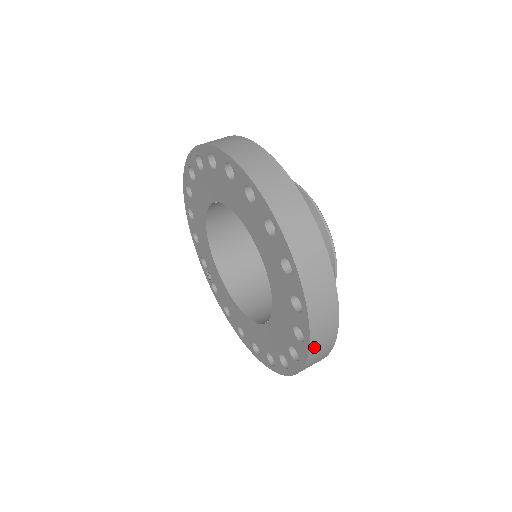
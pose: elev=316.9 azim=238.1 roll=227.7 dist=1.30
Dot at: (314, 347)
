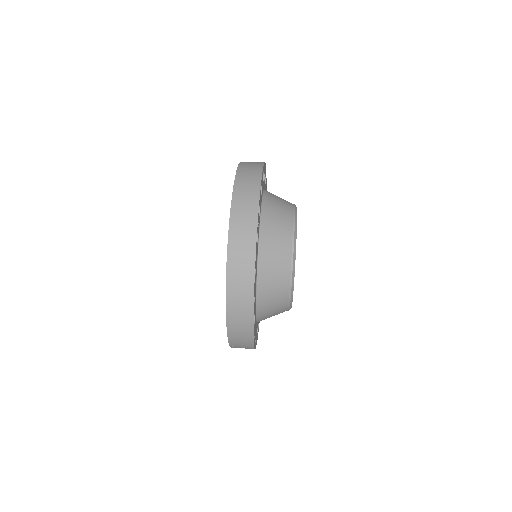
Dot at: (231, 306)
